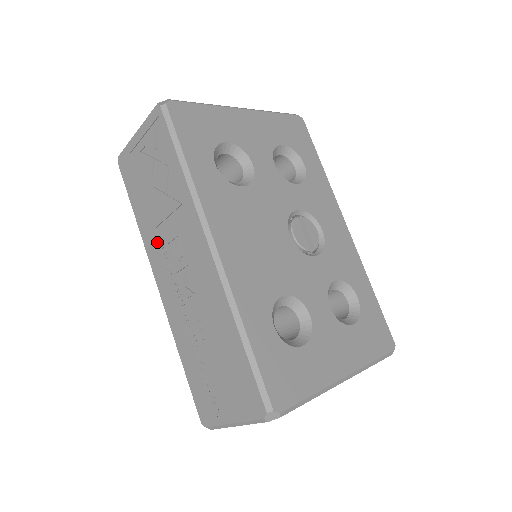
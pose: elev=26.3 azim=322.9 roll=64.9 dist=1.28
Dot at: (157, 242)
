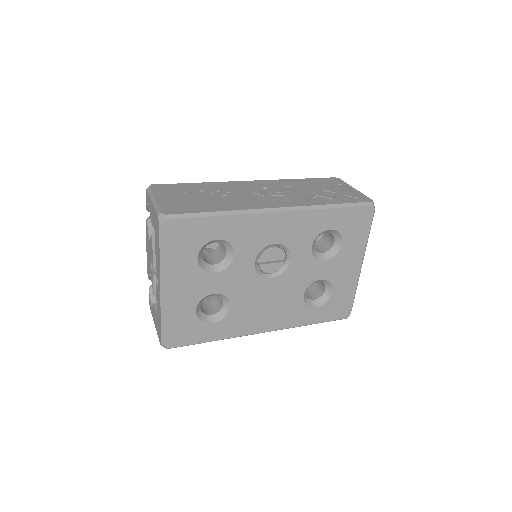
Dot at: occluded
